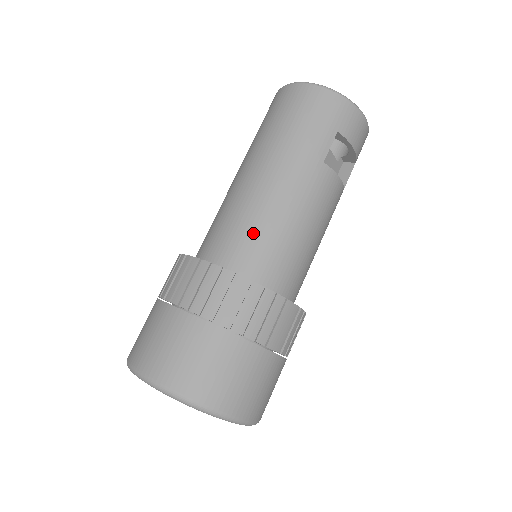
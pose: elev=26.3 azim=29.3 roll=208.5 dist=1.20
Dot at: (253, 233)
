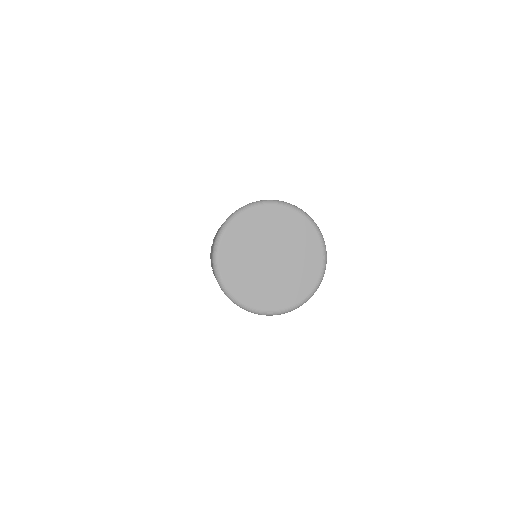
Dot at: occluded
